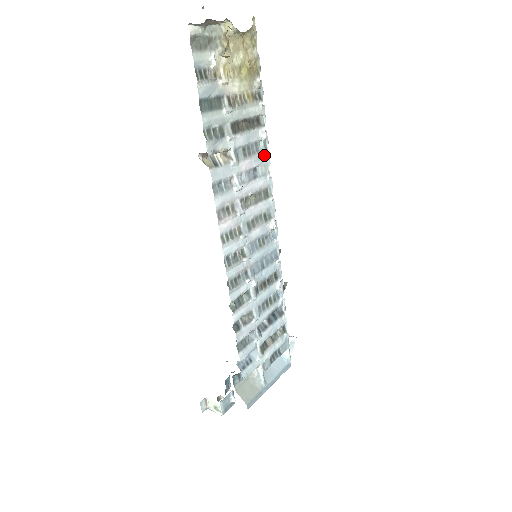
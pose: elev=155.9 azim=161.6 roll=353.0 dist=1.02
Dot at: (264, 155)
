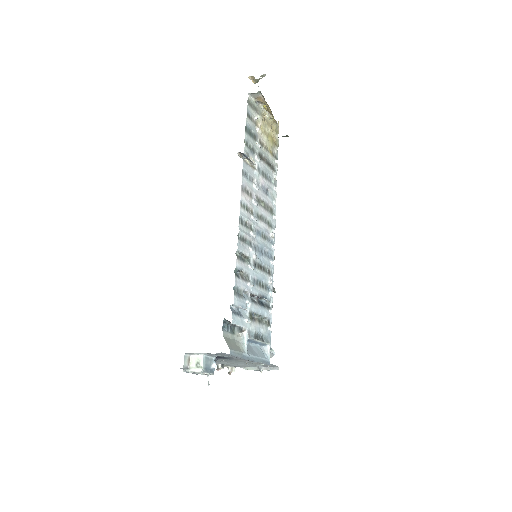
Dot at: (273, 189)
